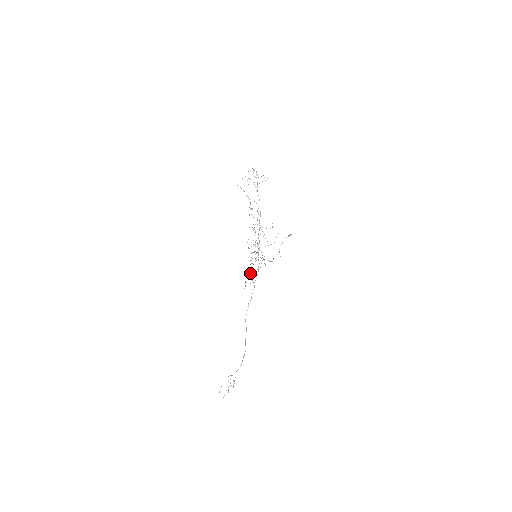
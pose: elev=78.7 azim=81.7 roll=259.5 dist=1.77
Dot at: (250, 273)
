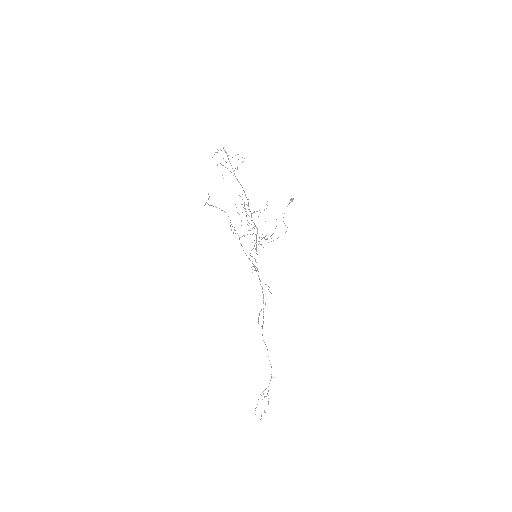
Dot at: occluded
